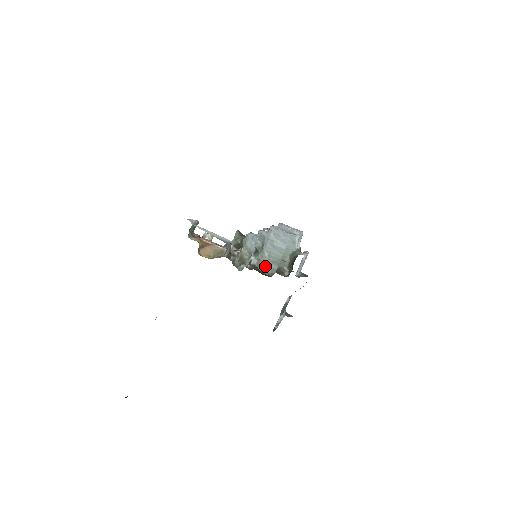
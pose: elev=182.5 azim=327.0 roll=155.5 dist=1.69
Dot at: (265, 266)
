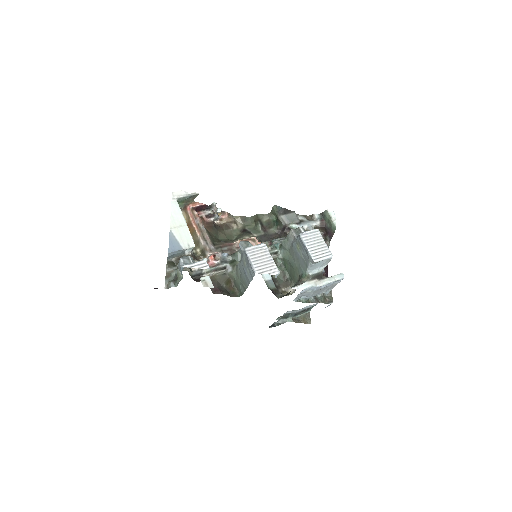
Dot at: (236, 281)
